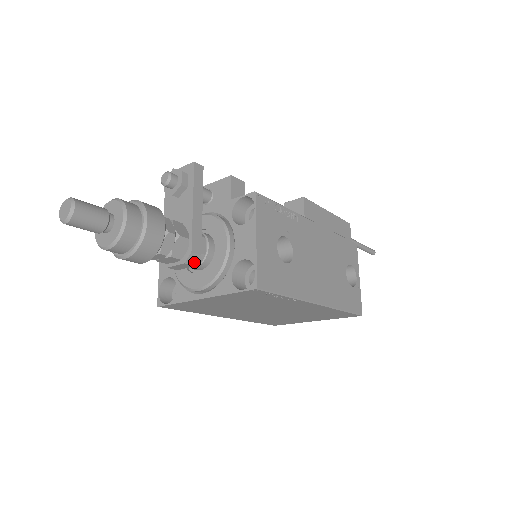
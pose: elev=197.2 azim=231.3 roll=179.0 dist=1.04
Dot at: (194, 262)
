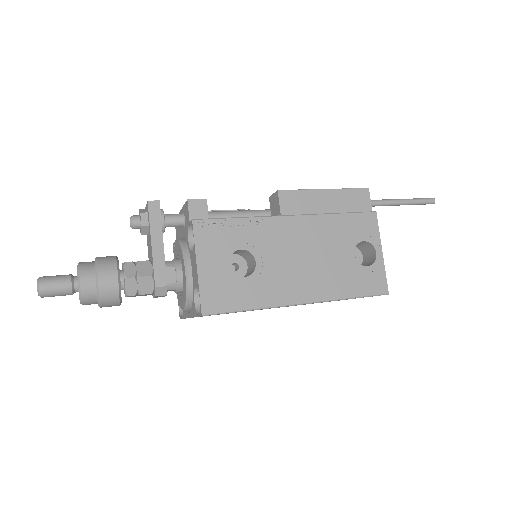
Dot at: (164, 293)
